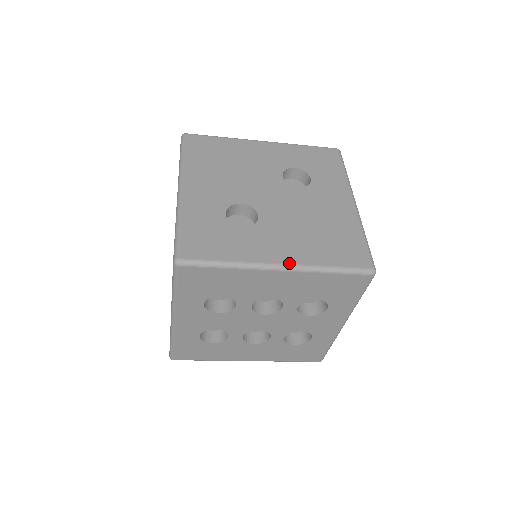
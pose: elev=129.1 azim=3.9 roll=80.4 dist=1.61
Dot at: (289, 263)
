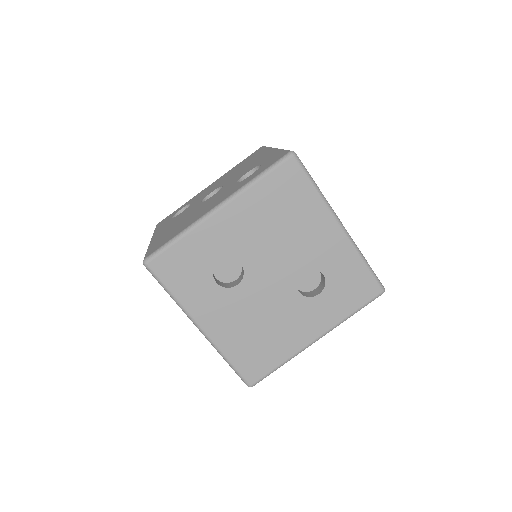
Dot at: (208, 333)
